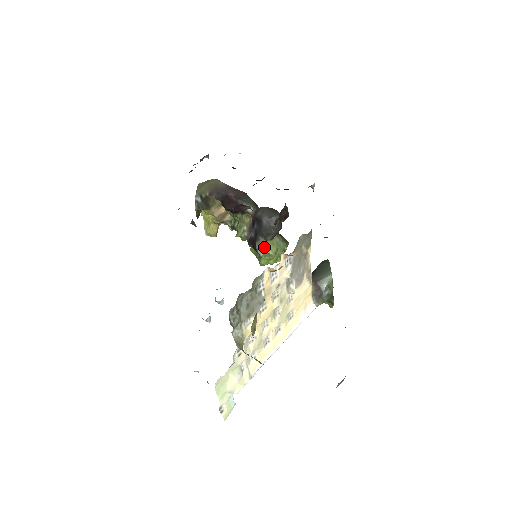
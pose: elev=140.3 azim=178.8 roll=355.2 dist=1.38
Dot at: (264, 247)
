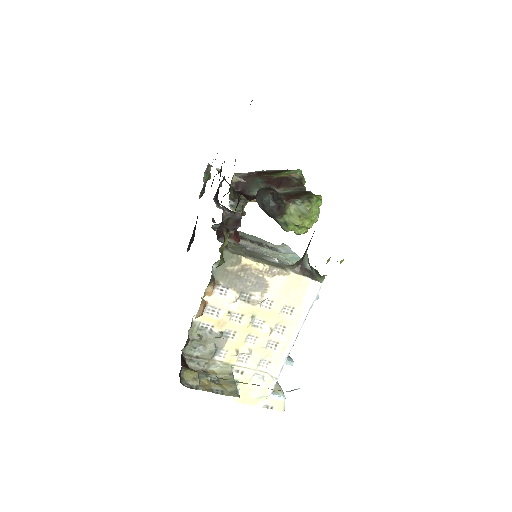
Dot at: (285, 223)
